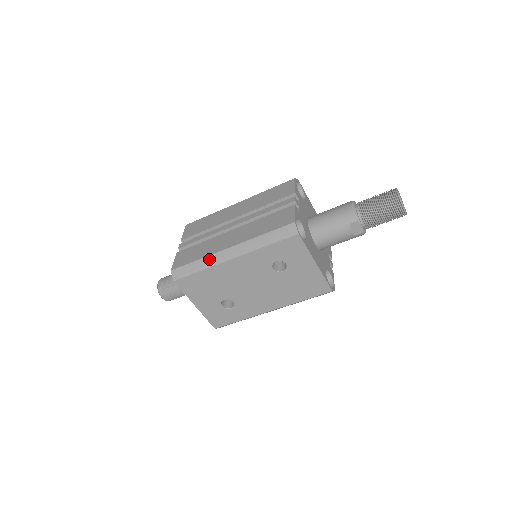
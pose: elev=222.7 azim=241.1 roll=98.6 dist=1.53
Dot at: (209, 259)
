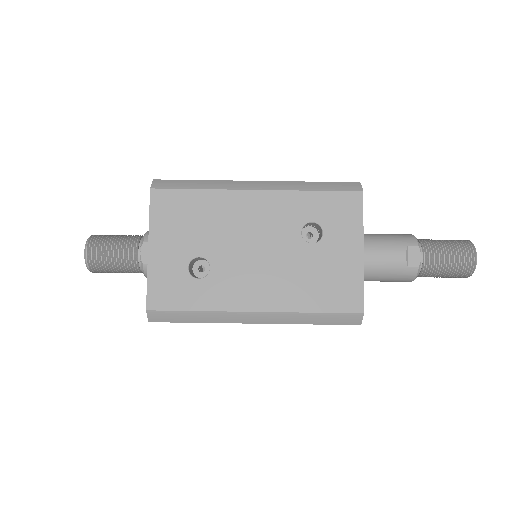
Dot at: (221, 182)
